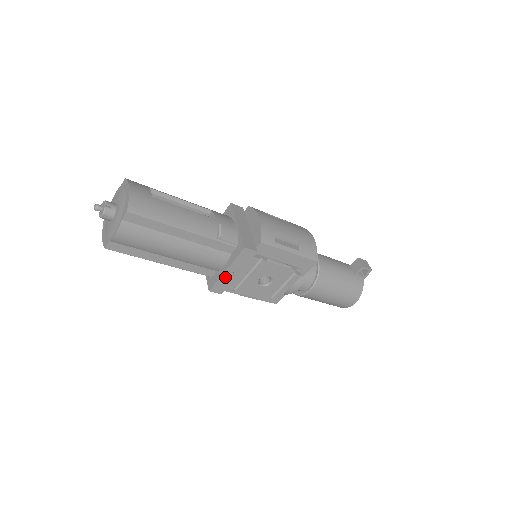
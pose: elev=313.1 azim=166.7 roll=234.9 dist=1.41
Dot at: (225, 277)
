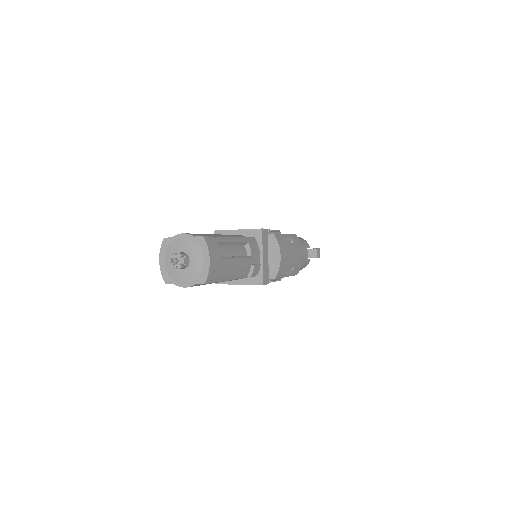
Dot at: (234, 284)
